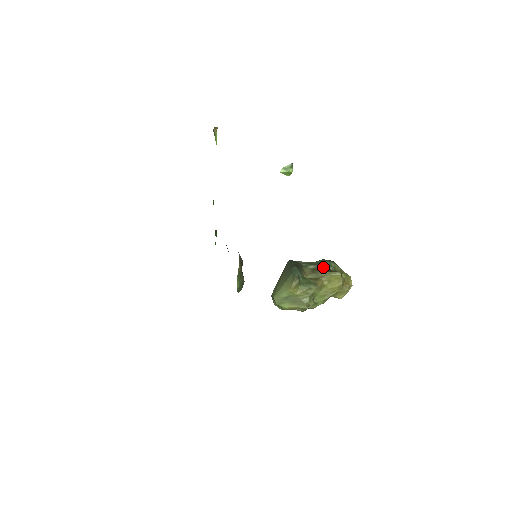
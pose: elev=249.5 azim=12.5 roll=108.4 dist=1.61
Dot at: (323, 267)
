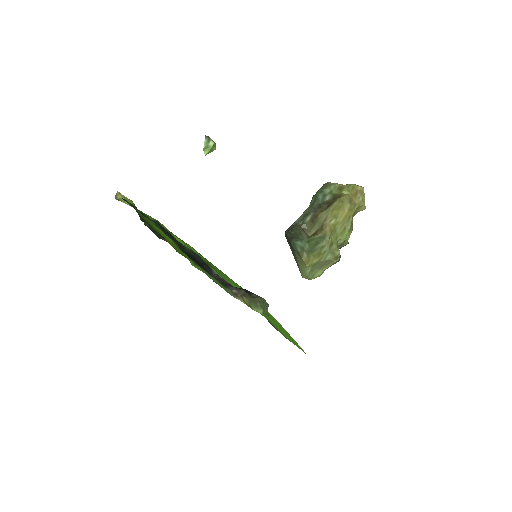
Dot at: (319, 207)
